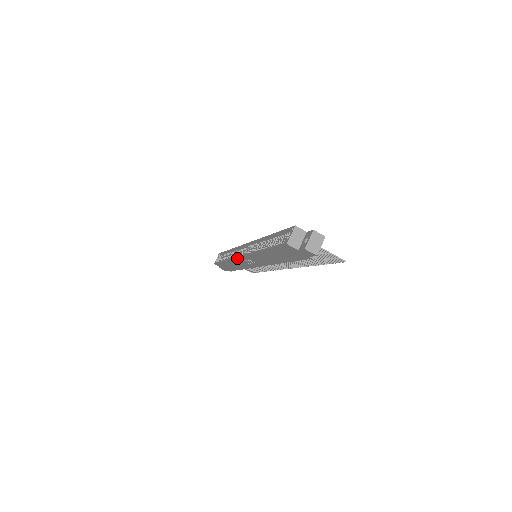
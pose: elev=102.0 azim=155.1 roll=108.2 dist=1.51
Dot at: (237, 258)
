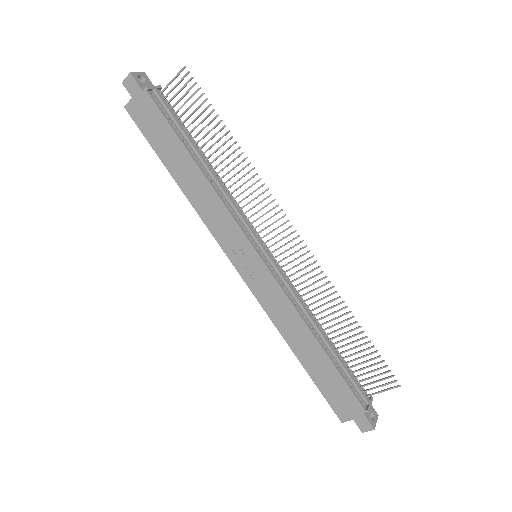
Dot at: (250, 287)
